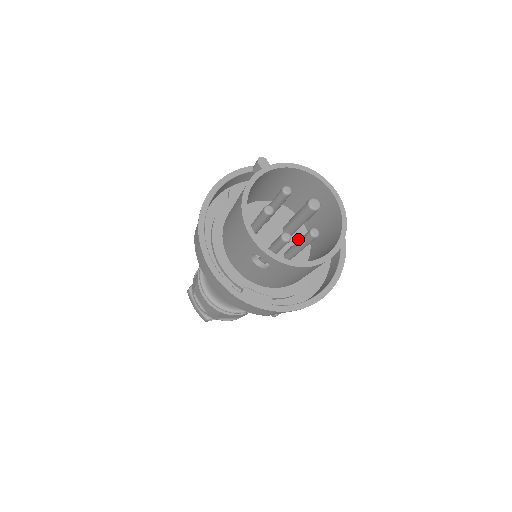
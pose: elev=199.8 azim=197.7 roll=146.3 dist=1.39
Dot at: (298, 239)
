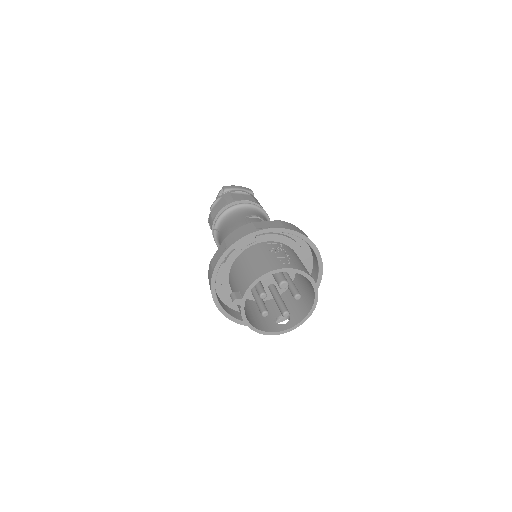
Dot at: occluded
